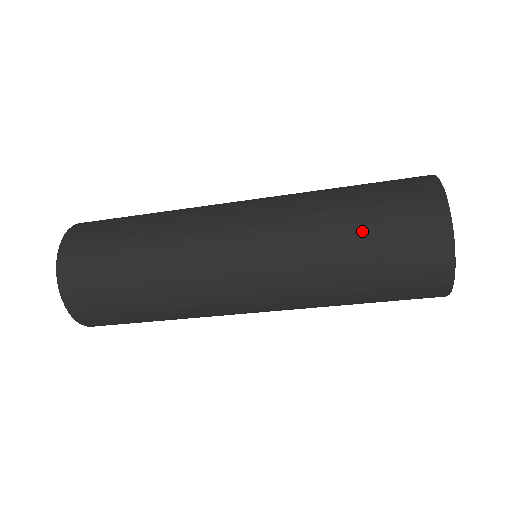
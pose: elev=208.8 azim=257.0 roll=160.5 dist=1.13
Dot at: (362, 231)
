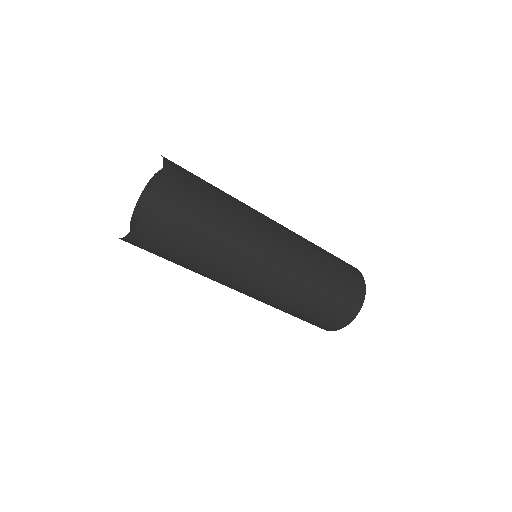
Dot at: (330, 253)
